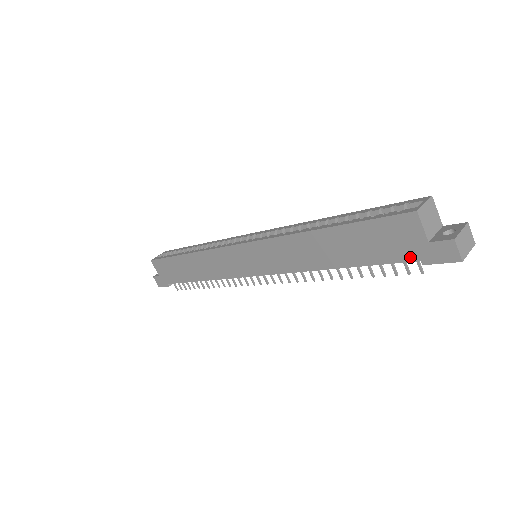
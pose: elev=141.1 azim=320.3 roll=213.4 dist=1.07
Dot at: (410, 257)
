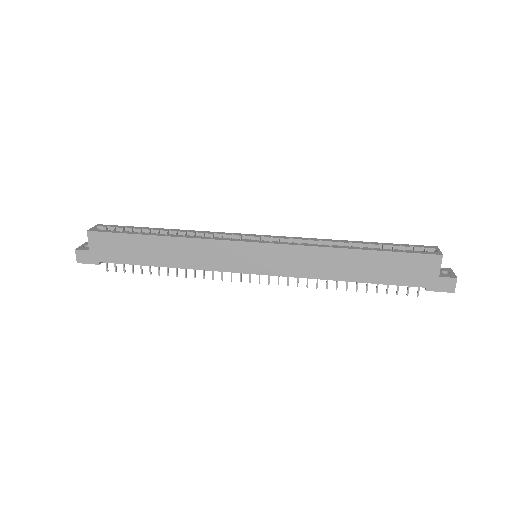
Dot at: (420, 284)
